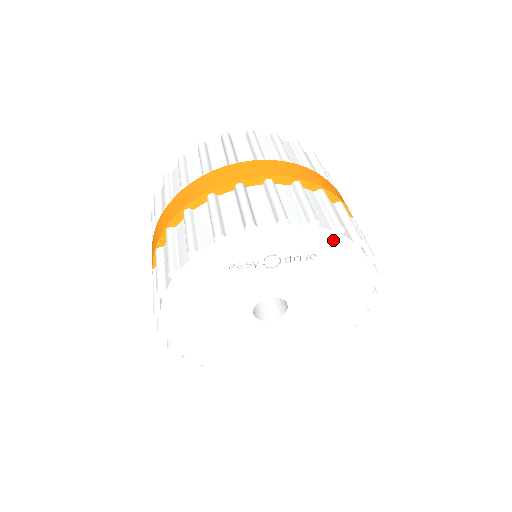
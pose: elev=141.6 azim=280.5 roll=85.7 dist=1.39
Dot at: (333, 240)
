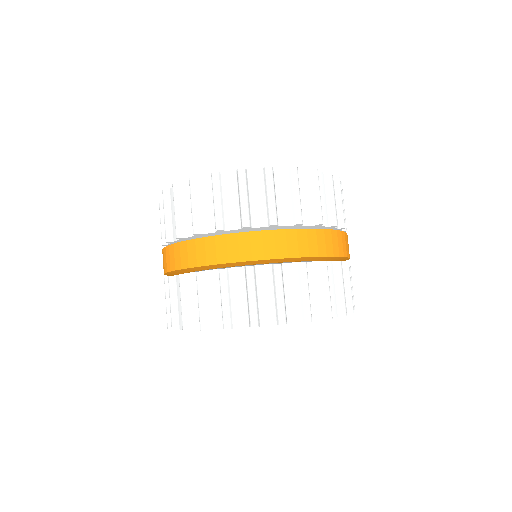
Dot at: occluded
